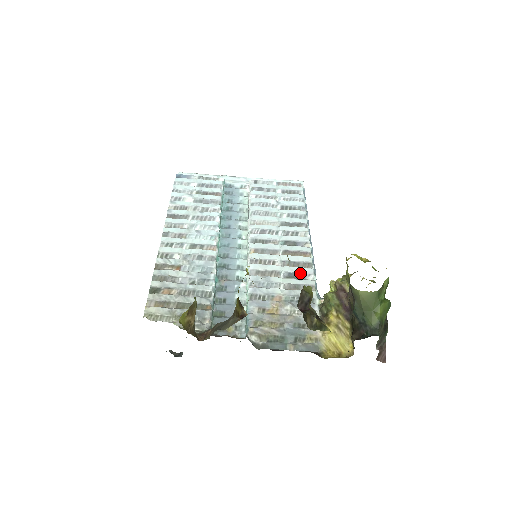
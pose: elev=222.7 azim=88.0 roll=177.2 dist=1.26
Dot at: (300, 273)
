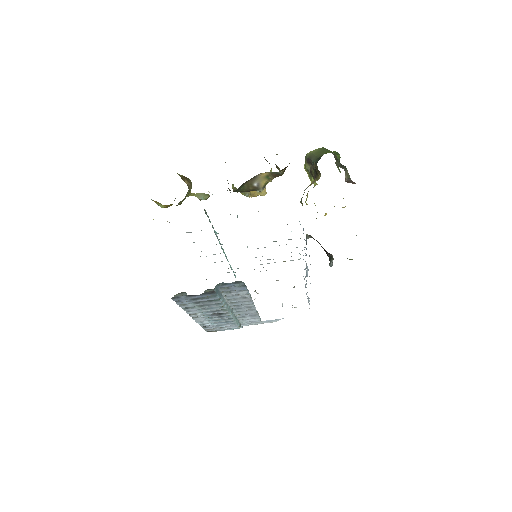
Dot at: occluded
